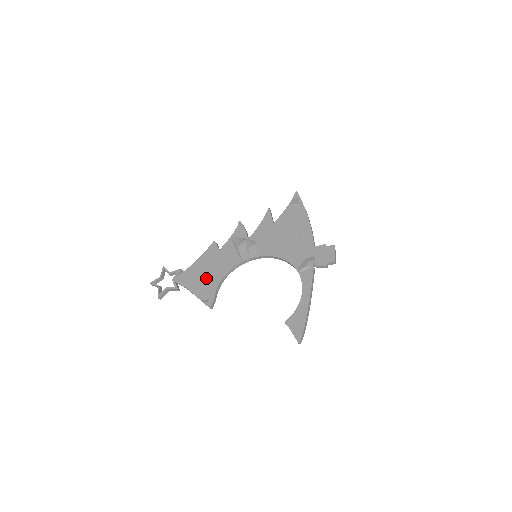
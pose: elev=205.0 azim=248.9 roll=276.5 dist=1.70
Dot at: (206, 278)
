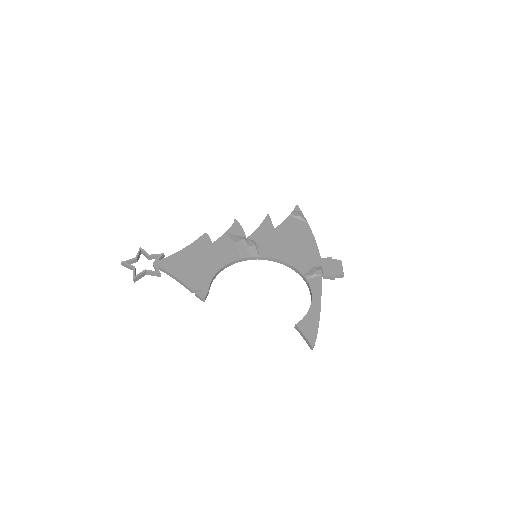
Dot at: (197, 268)
